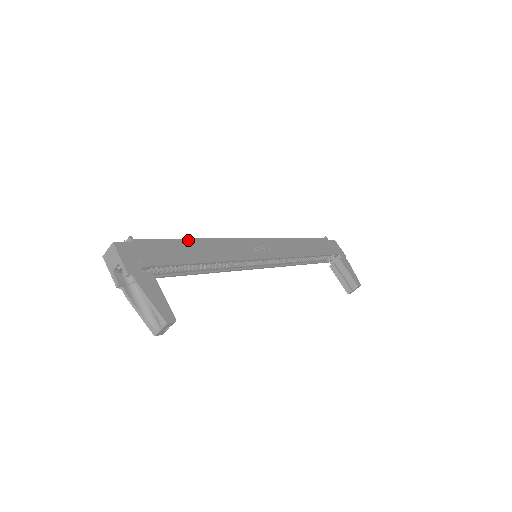
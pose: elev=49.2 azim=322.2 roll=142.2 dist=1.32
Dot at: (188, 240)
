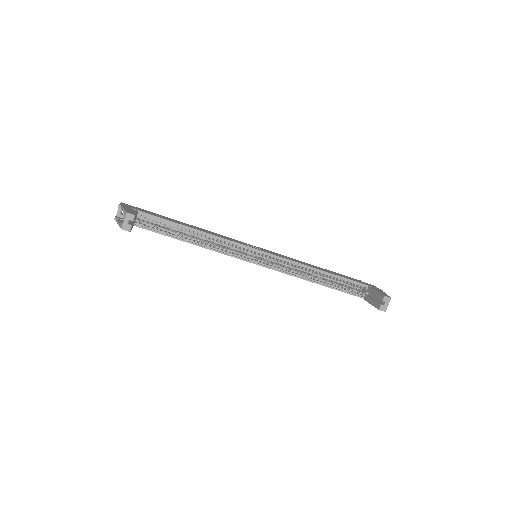
Dot at: (184, 223)
